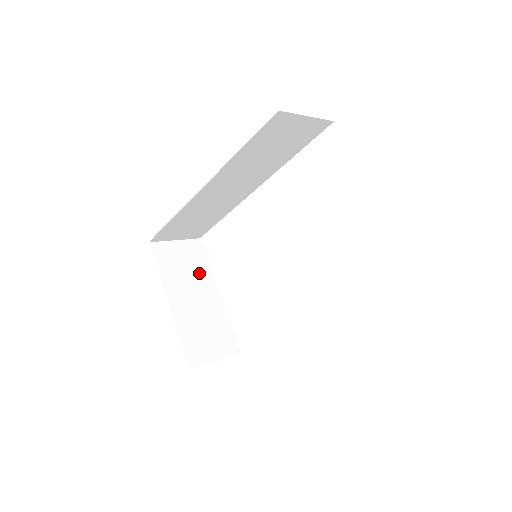
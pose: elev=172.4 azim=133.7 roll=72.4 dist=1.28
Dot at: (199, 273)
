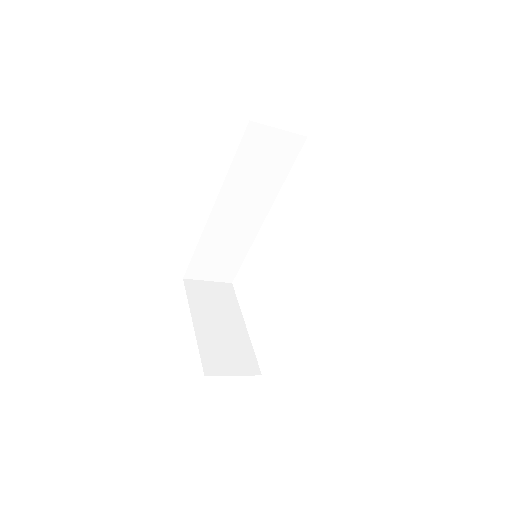
Dot at: (227, 307)
